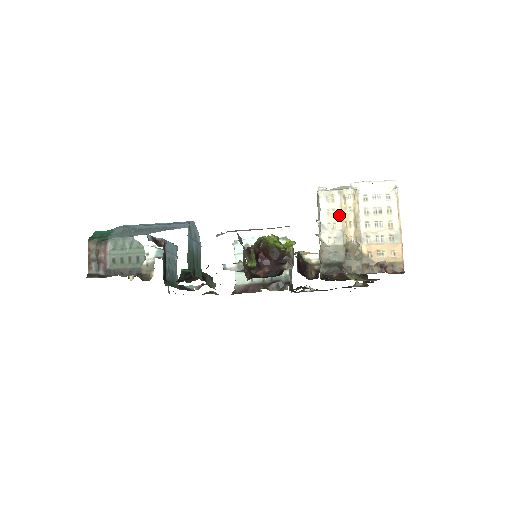
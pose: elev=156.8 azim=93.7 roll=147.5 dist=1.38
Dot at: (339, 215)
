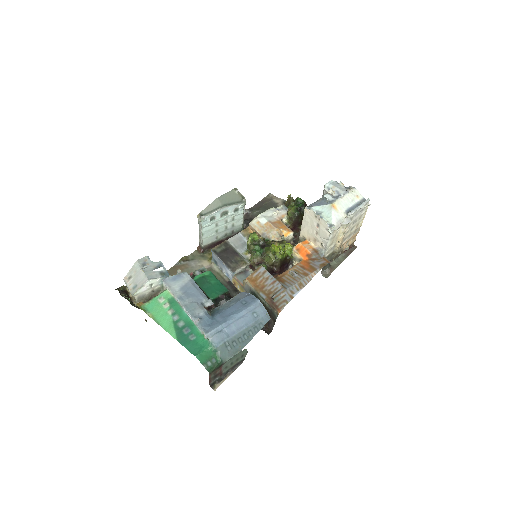
Dot at: (336, 237)
